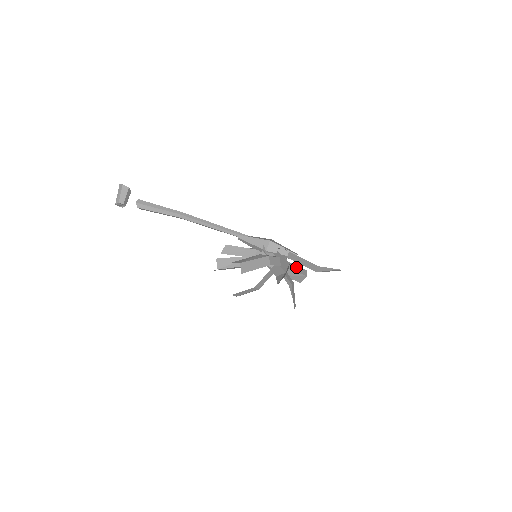
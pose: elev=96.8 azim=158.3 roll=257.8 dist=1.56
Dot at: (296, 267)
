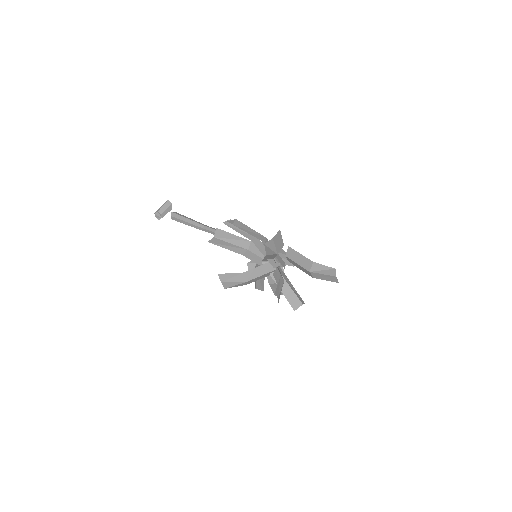
Dot at: (294, 288)
